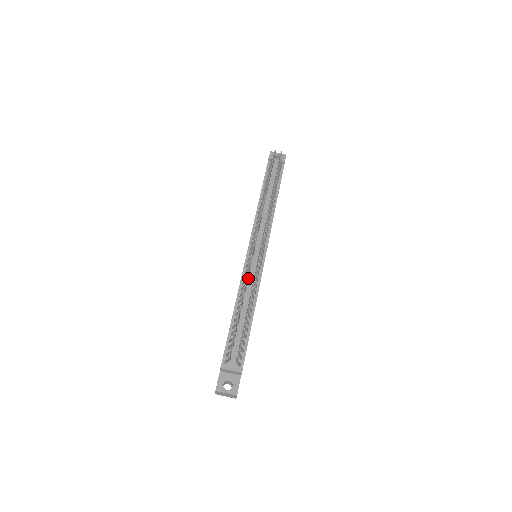
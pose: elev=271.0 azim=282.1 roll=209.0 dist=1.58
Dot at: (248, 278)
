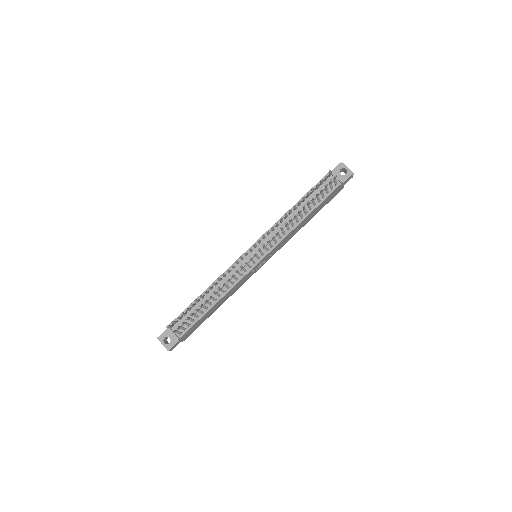
Dot at: (232, 273)
